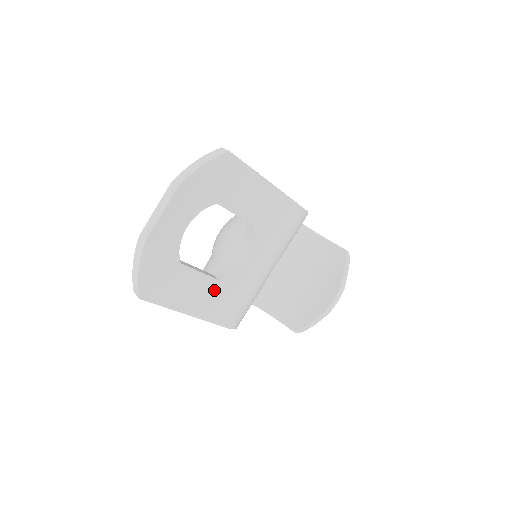
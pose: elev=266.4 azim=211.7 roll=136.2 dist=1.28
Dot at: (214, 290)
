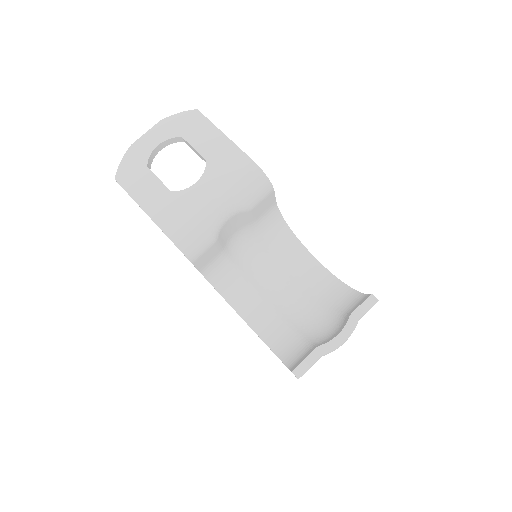
Dot at: (165, 197)
